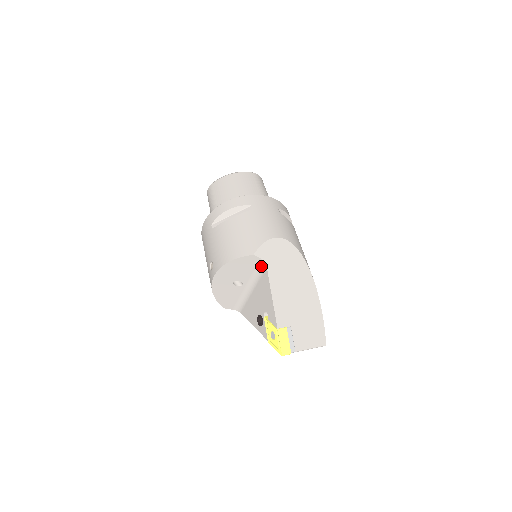
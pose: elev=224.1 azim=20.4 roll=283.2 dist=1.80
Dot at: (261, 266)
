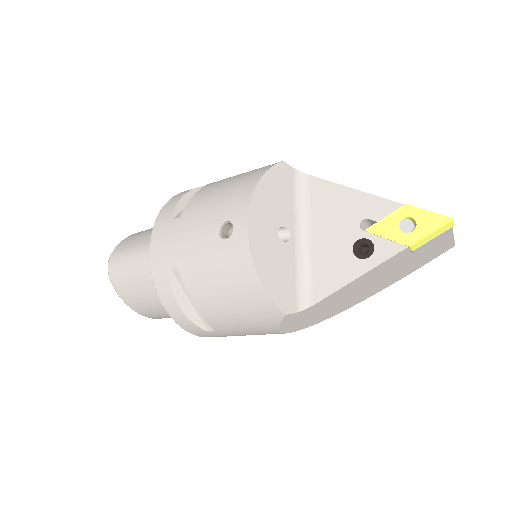
Dot at: (299, 182)
